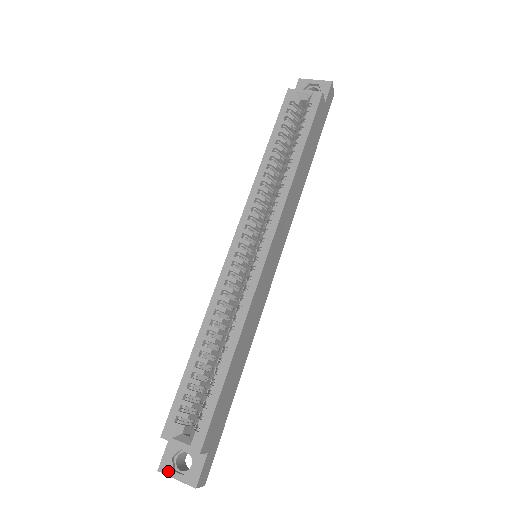
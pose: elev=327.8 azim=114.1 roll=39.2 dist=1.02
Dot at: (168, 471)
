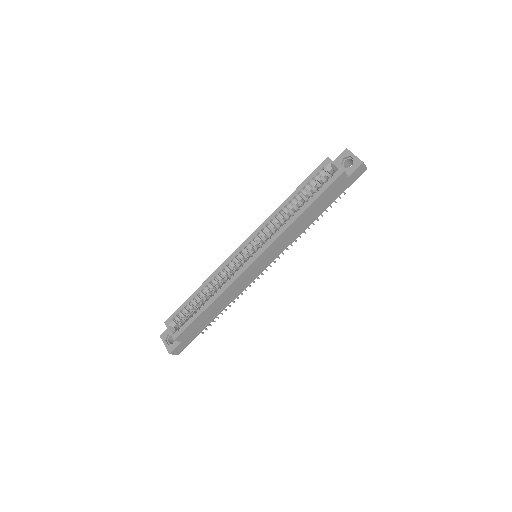
Dot at: (163, 339)
